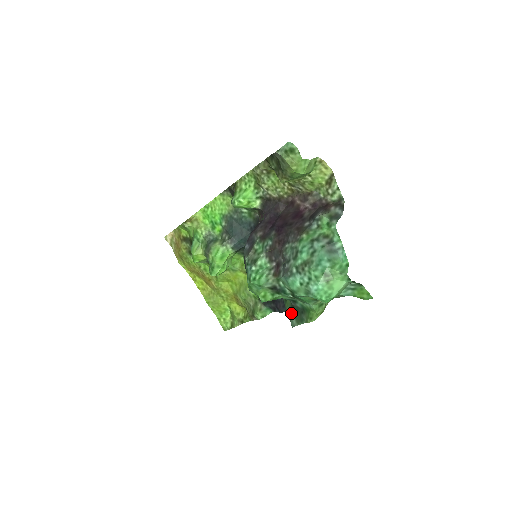
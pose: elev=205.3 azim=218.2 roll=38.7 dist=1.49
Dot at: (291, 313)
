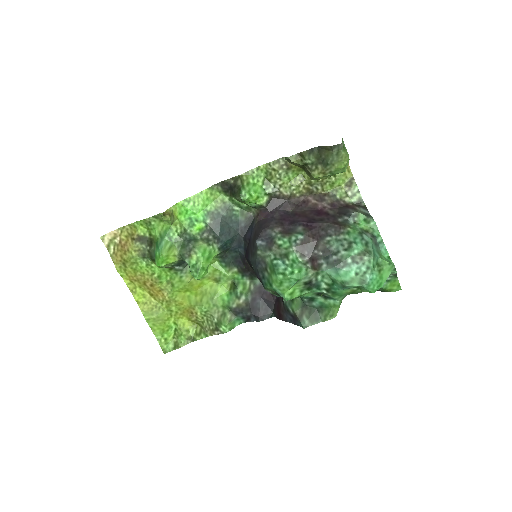
Dot at: (302, 314)
